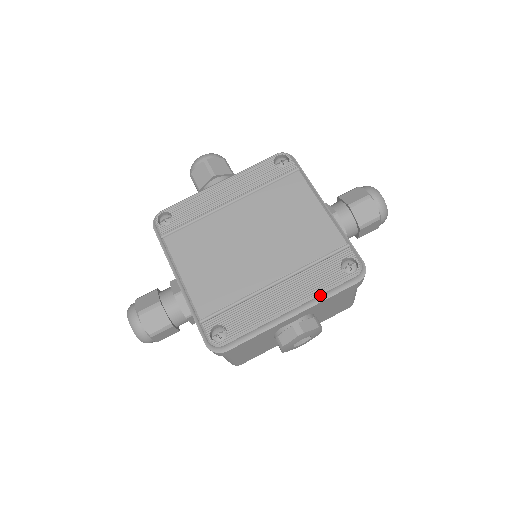
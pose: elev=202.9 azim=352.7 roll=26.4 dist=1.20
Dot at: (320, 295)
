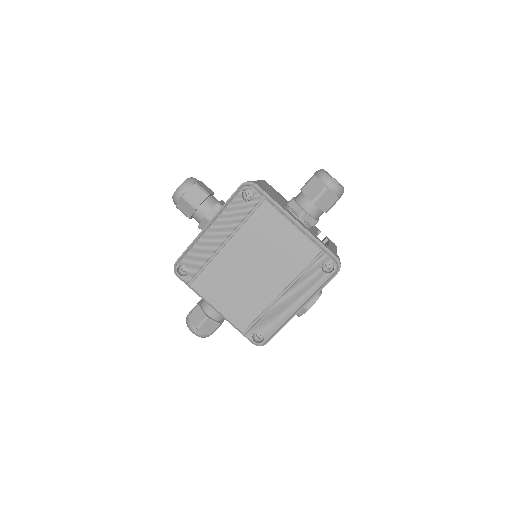
Dot at: (314, 293)
